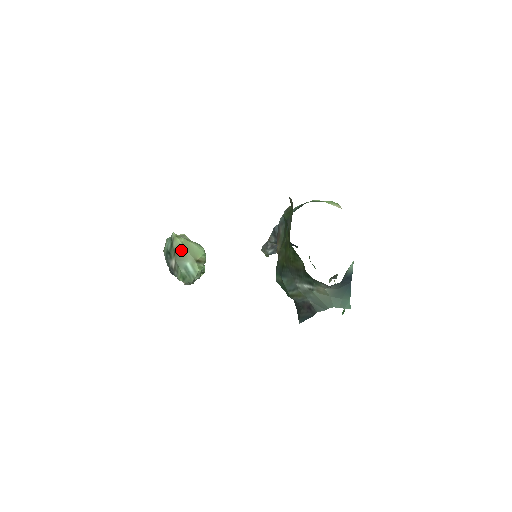
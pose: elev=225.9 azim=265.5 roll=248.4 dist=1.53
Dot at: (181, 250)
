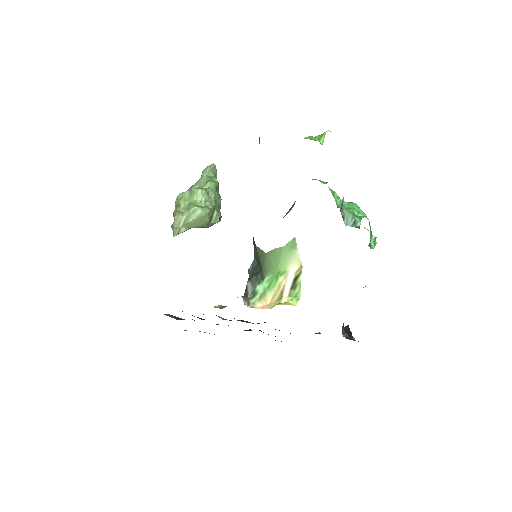
Dot at: occluded
